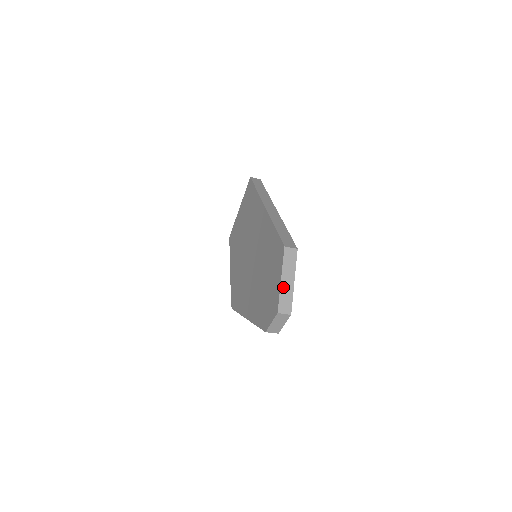
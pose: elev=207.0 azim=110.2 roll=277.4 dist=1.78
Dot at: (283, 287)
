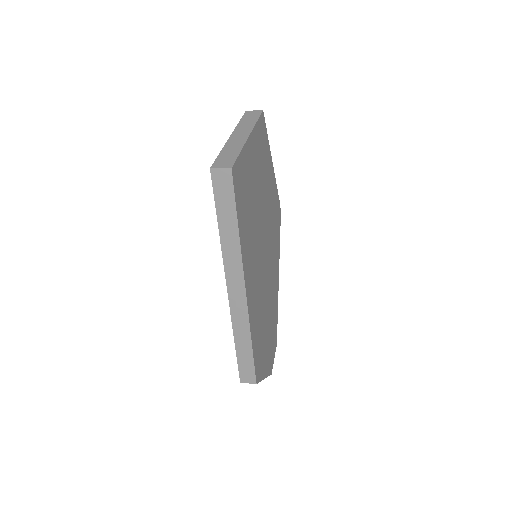
Dot at: occluded
